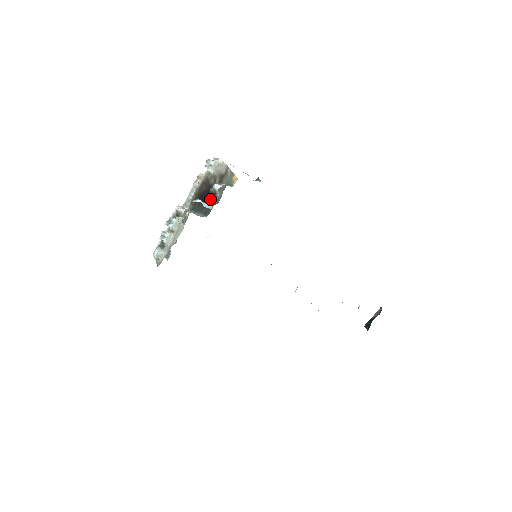
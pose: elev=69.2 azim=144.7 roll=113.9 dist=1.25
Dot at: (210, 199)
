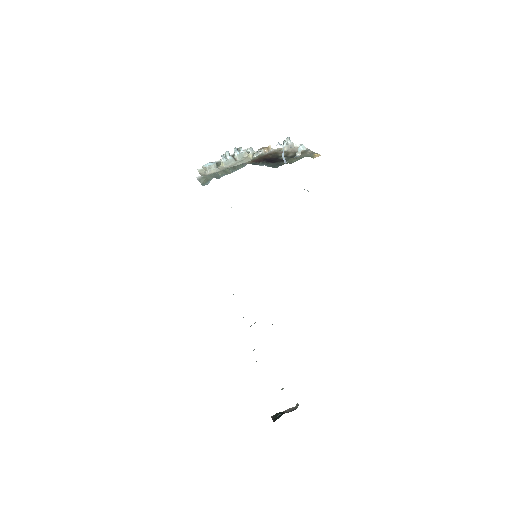
Dot at: (279, 161)
